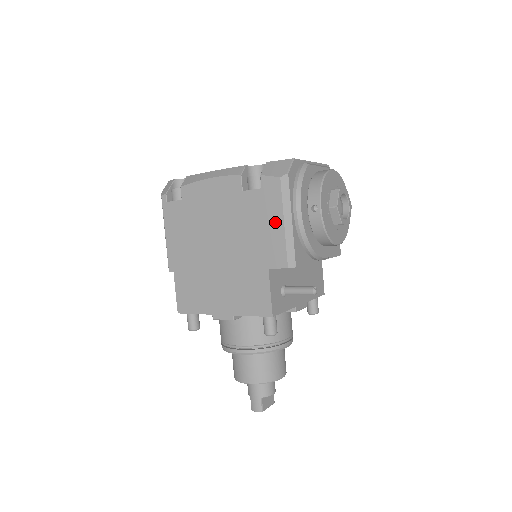
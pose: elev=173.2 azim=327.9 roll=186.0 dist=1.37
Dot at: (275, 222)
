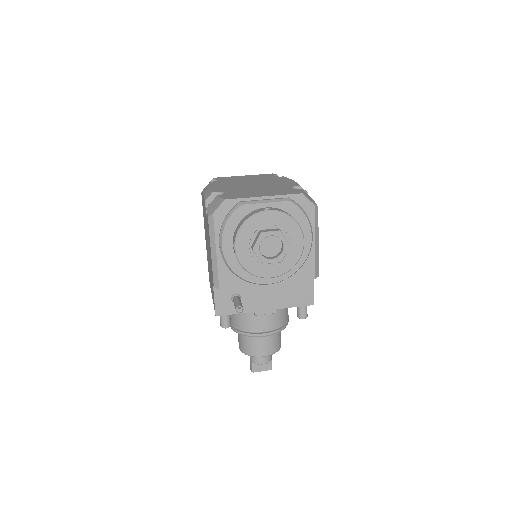
Dot at: (210, 249)
